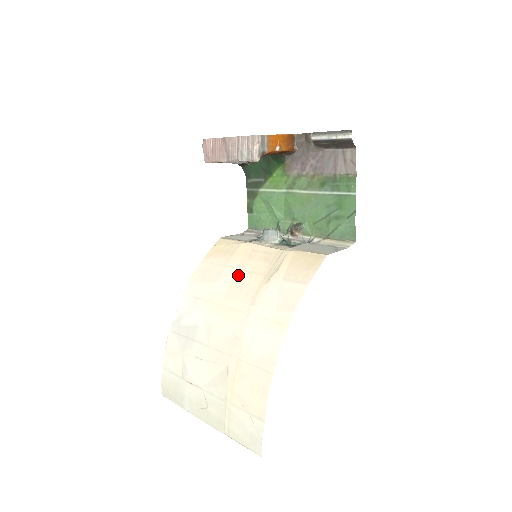
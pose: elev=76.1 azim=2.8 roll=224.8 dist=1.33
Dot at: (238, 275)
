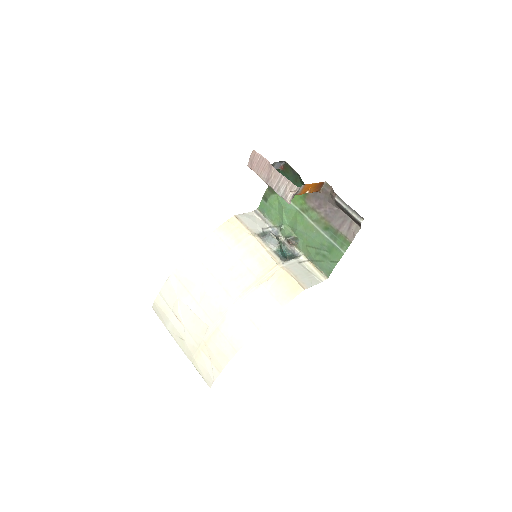
Dot at: (238, 265)
